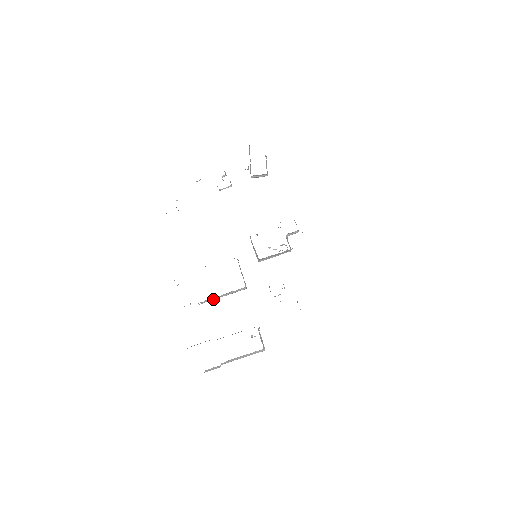
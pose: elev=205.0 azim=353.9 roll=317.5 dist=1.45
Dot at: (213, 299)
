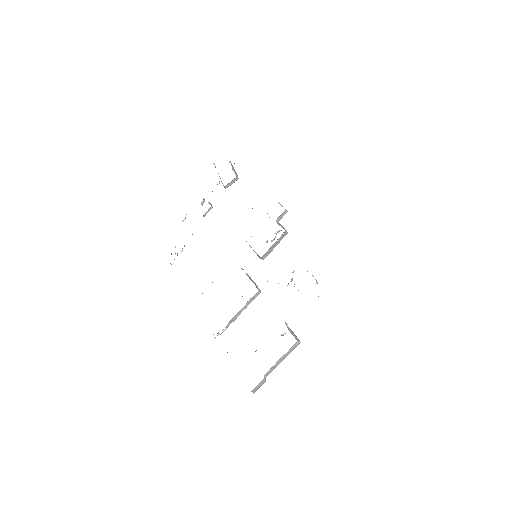
Dot at: (235, 318)
